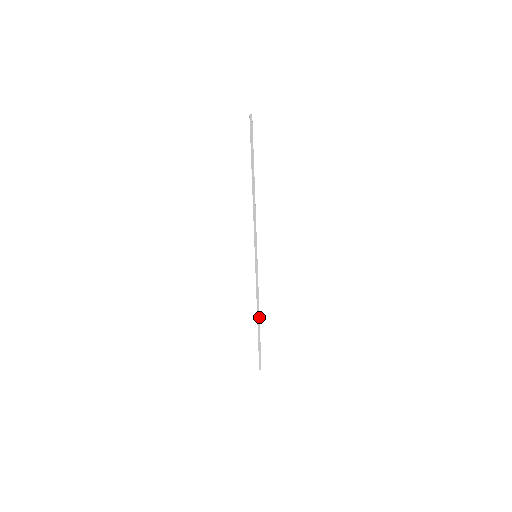
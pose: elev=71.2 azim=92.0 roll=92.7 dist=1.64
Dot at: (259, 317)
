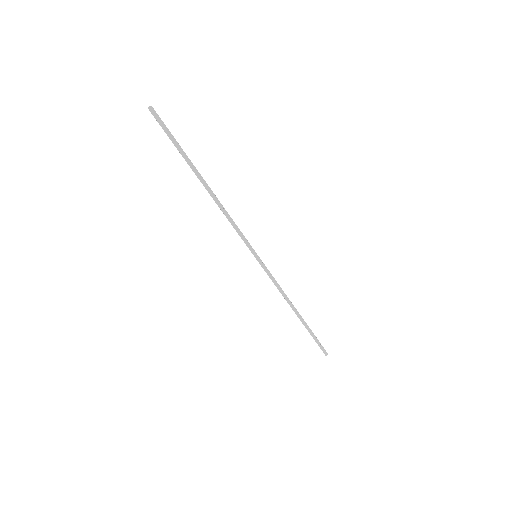
Dot at: (296, 311)
